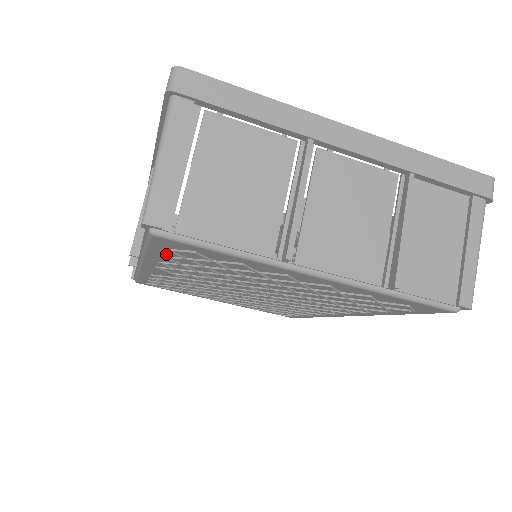
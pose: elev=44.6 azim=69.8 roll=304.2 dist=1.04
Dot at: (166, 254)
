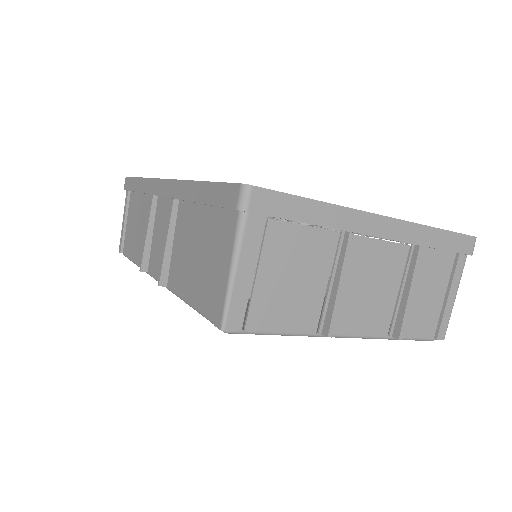
Dot at: occluded
